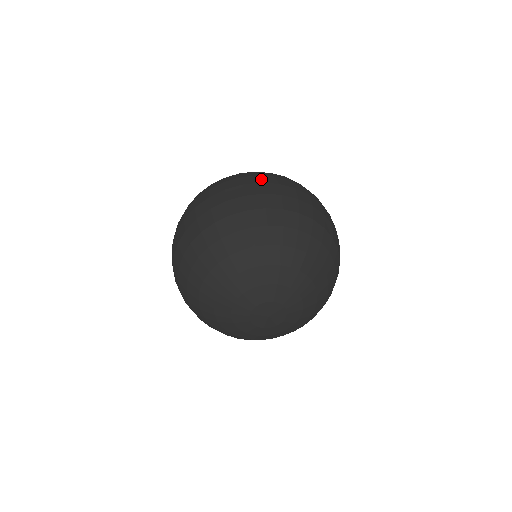
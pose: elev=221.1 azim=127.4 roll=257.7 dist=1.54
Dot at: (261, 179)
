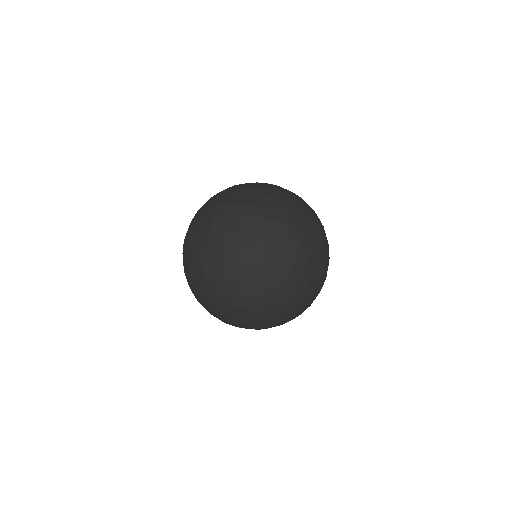
Dot at: (260, 211)
